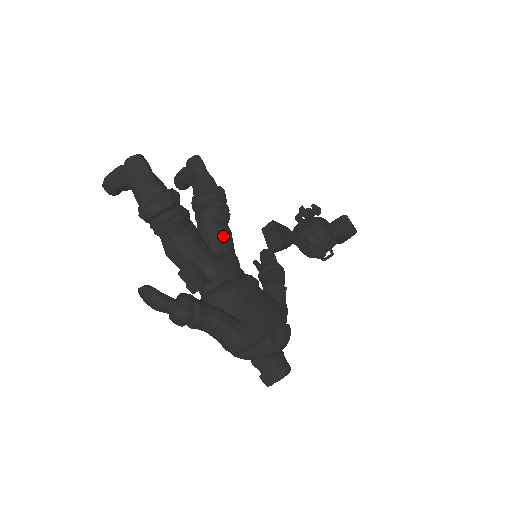
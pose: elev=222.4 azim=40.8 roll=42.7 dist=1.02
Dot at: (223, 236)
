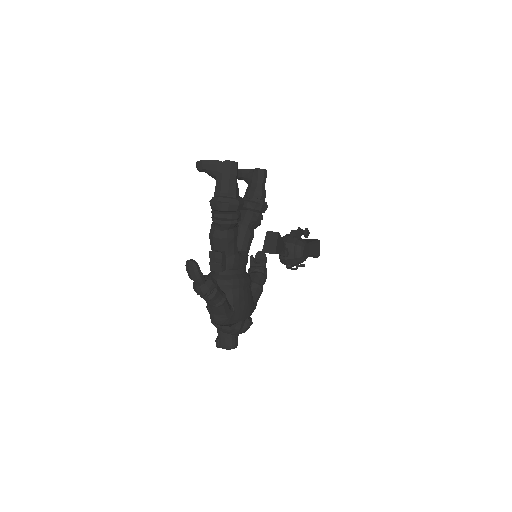
Dot at: (249, 239)
